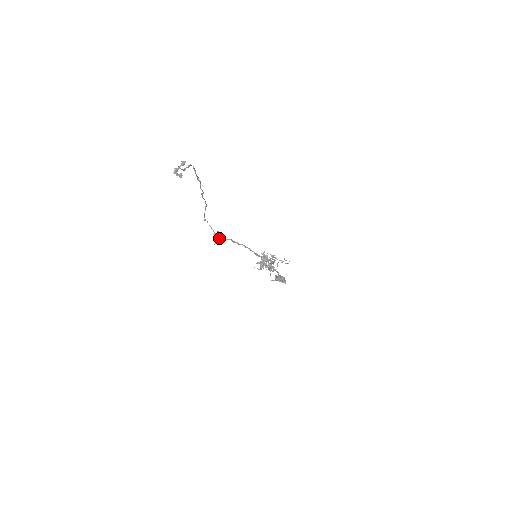
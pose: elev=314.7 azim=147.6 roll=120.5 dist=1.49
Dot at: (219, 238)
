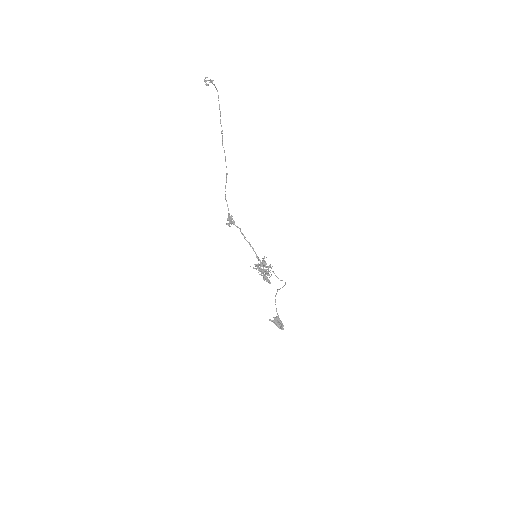
Dot at: (231, 222)
